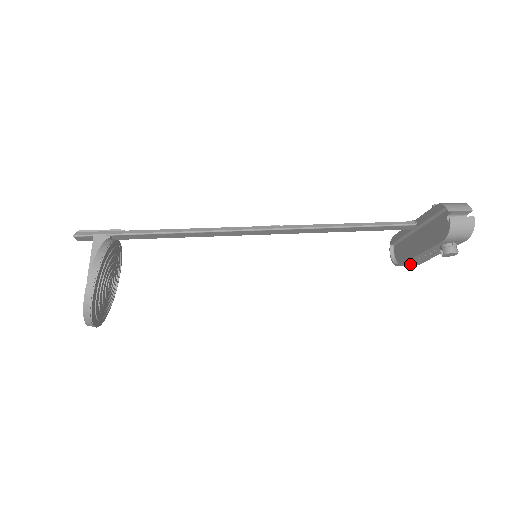
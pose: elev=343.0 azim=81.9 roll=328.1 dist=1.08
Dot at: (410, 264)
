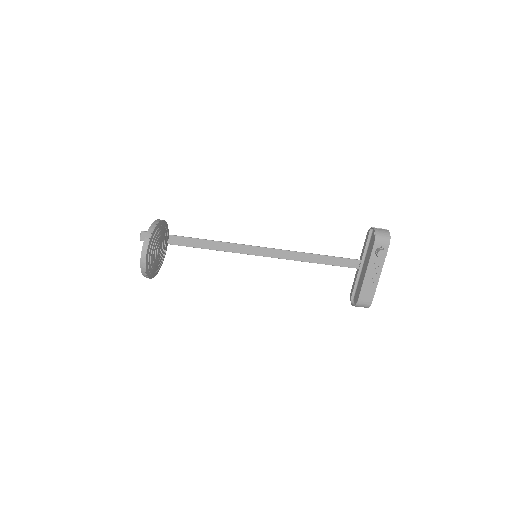
Dot at: (365, 298)
